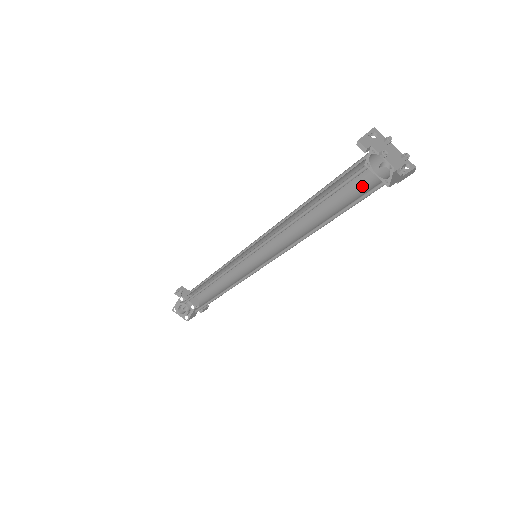
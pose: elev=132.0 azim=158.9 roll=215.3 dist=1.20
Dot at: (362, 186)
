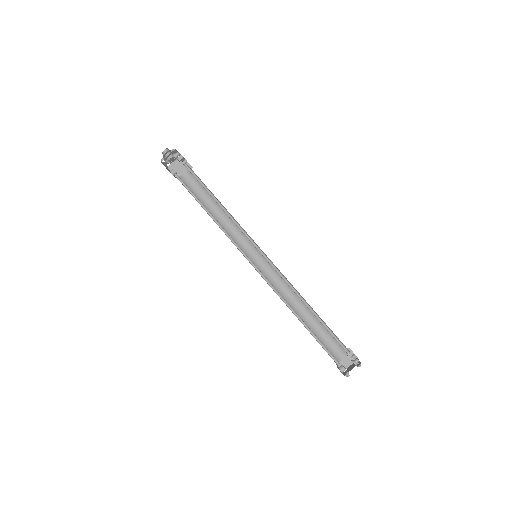
Dot at: occluded
